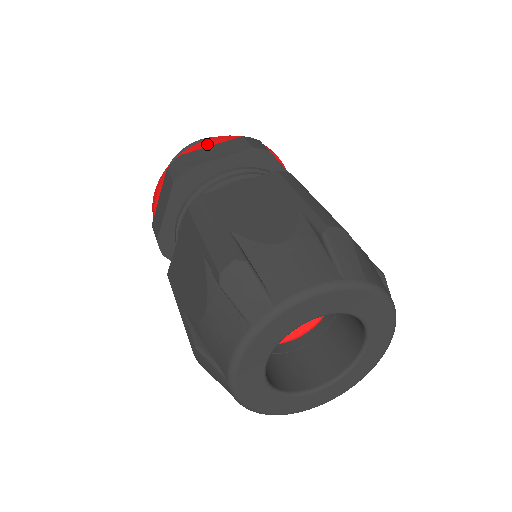
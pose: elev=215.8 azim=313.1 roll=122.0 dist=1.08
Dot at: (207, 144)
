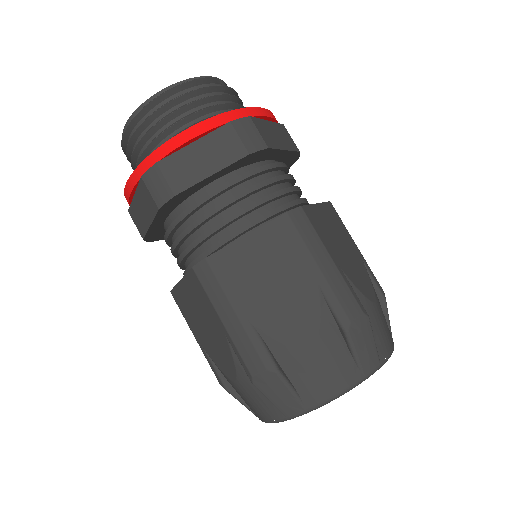
Dot at: (187, 142)
